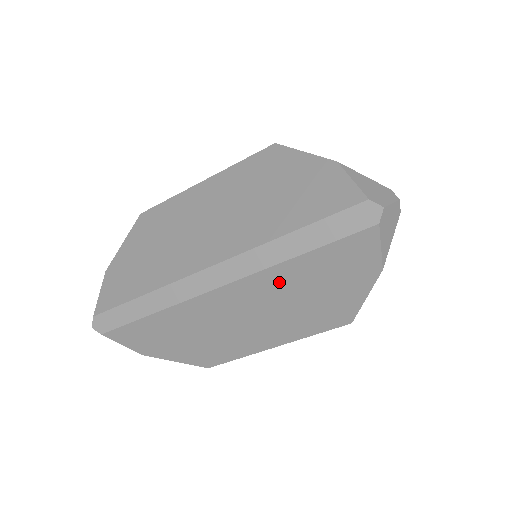
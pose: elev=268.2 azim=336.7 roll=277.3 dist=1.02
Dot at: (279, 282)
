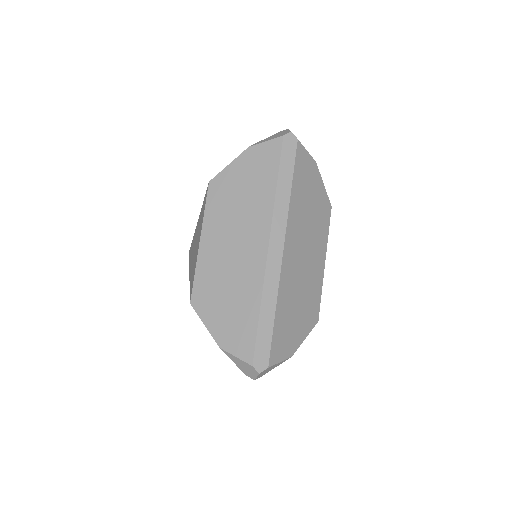
Dot at: occluded
